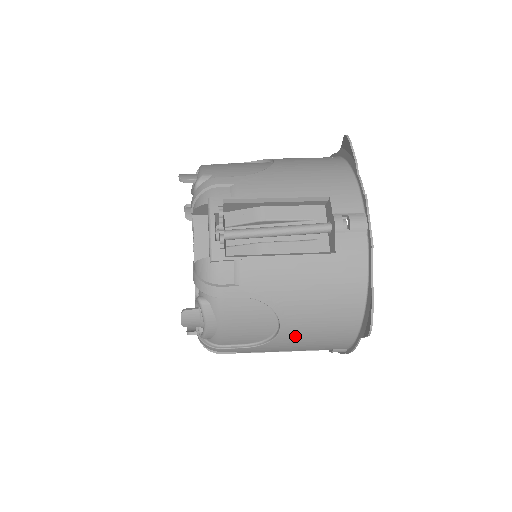
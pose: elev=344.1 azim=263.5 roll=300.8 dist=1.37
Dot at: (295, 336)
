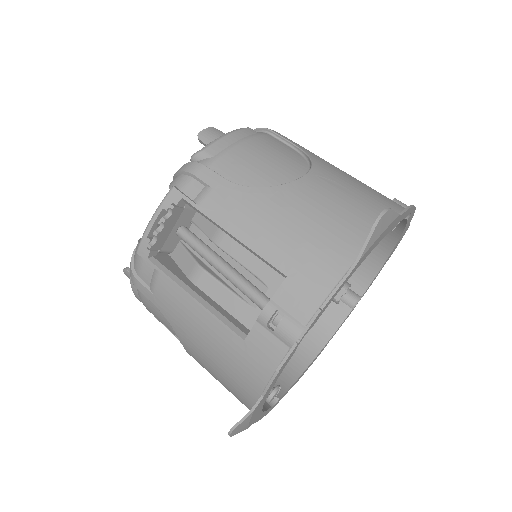
Dot at: occluded
